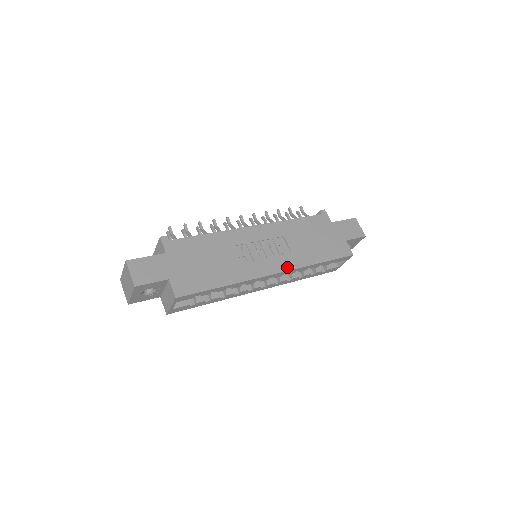
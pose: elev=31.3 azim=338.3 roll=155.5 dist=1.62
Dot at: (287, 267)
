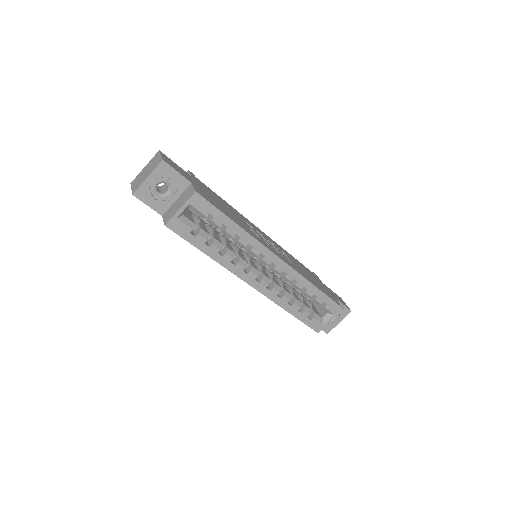
Dot at: (289, 264)
